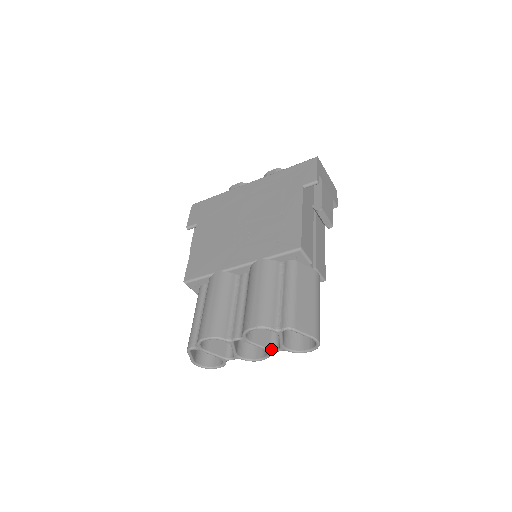
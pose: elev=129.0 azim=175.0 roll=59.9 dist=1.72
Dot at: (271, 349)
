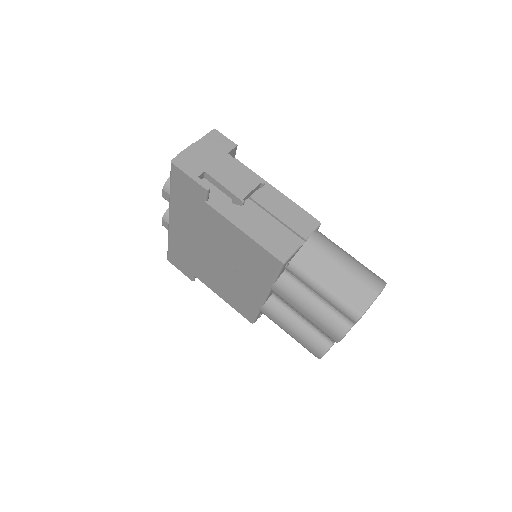
Dot at: occluded
